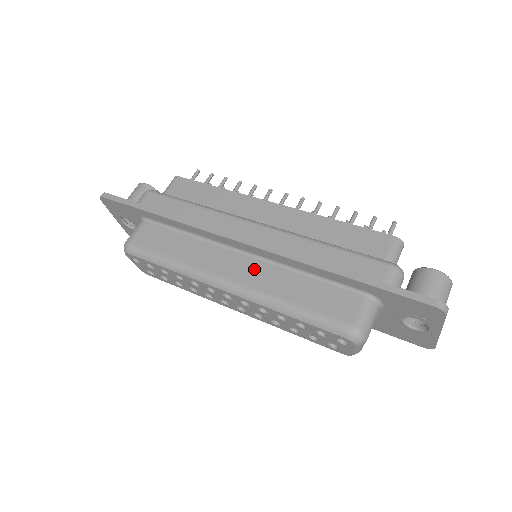
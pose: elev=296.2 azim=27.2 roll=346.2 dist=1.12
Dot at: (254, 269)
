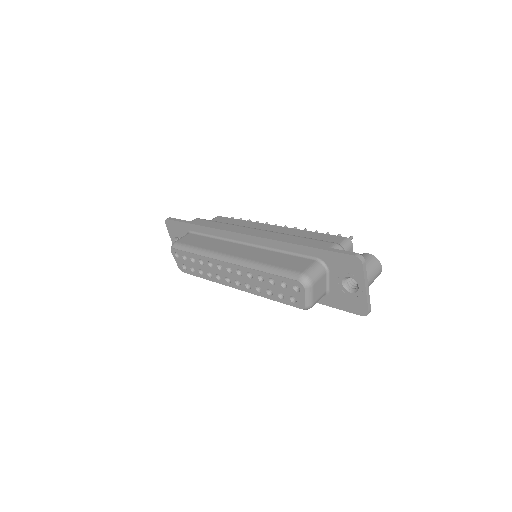
Dot at: (249, 251)
